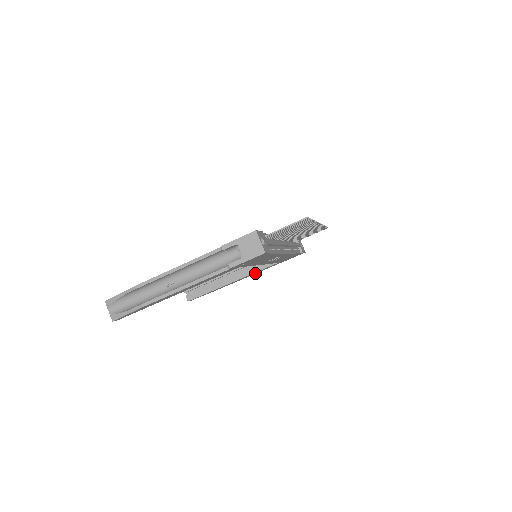
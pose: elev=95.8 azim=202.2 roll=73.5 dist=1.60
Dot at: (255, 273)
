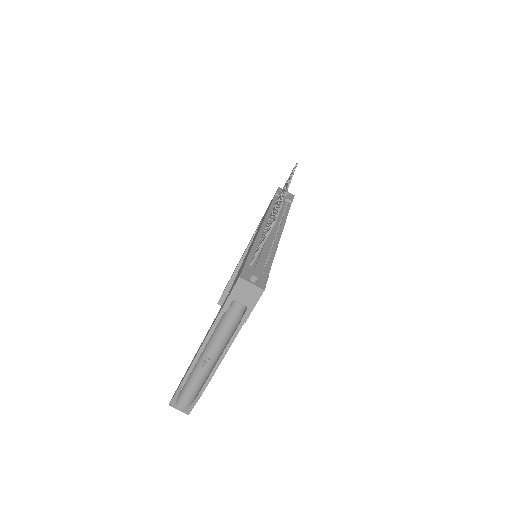
Dot at: occluded
